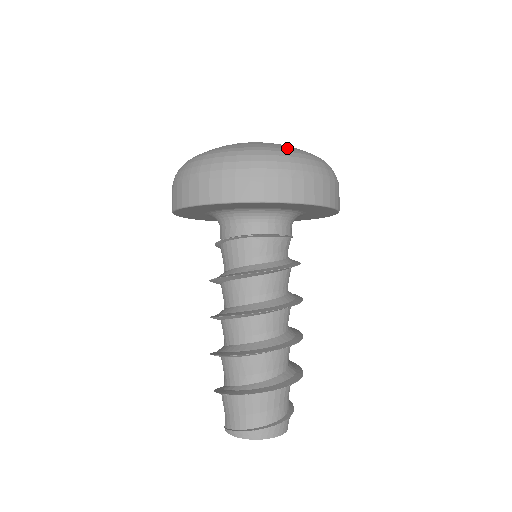
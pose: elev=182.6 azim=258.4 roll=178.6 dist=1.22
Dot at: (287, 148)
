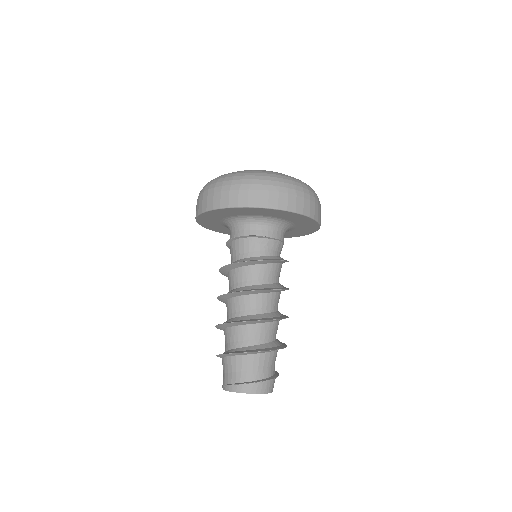
Dot at: (264, 171)
